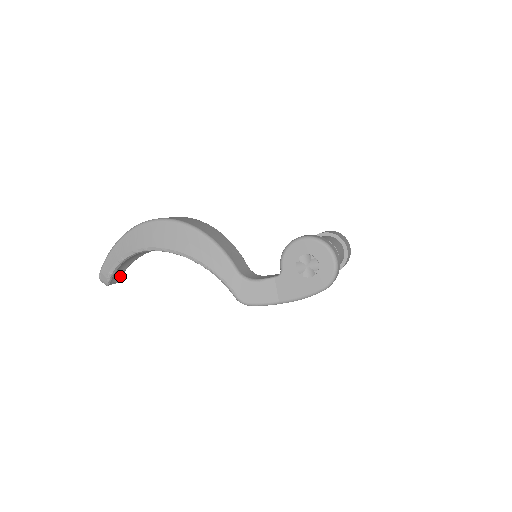
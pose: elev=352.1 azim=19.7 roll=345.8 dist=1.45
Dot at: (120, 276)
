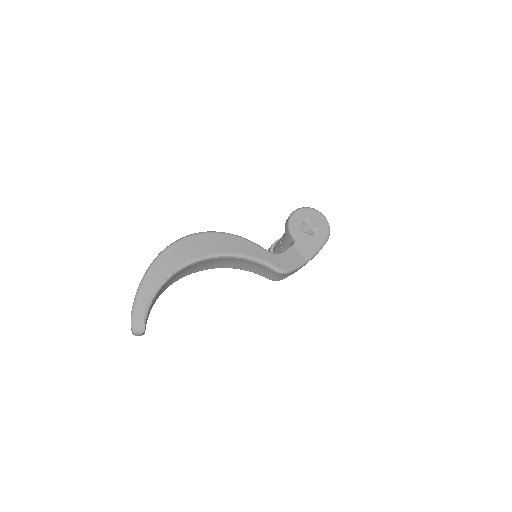
Dot at: occluded
